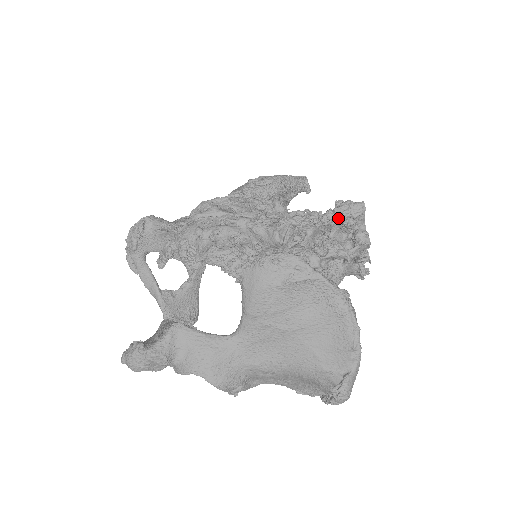
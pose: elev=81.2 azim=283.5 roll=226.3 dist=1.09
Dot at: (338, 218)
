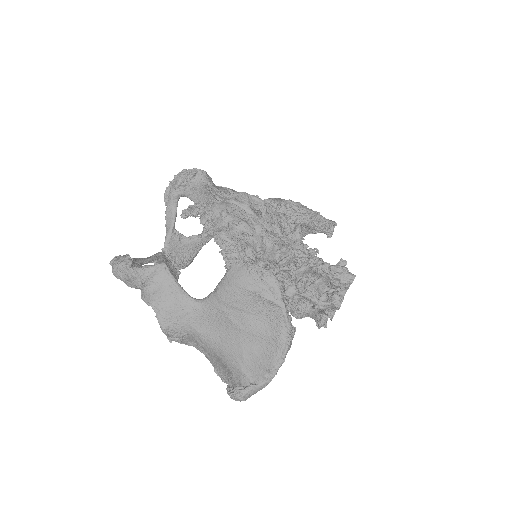
Dot at: (329, 274)
